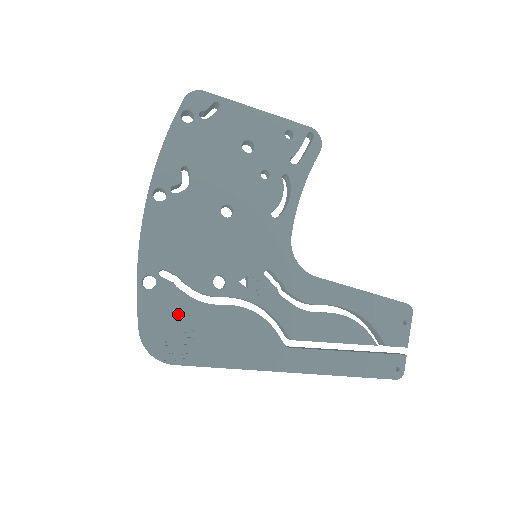
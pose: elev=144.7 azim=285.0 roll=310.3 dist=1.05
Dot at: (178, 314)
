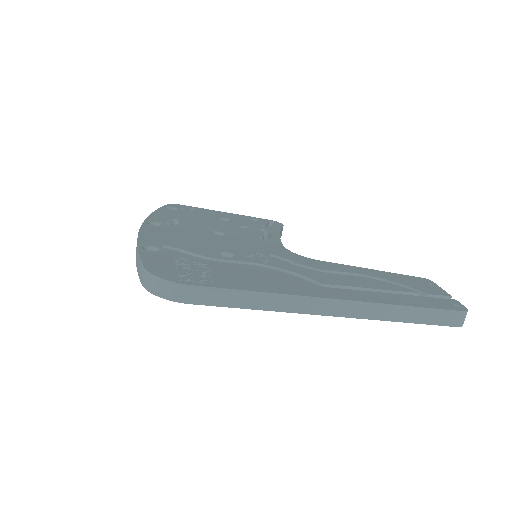
Dot at: (188, 263)
